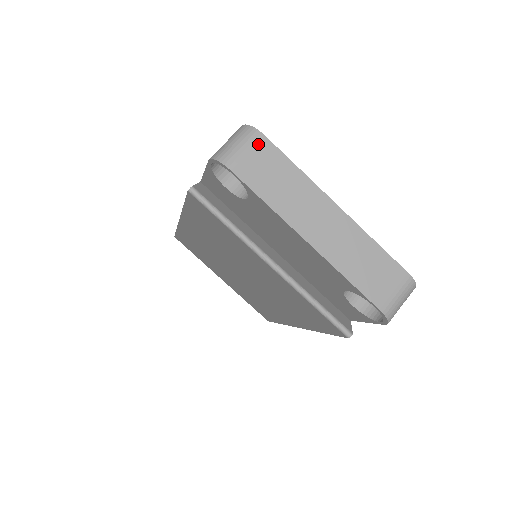
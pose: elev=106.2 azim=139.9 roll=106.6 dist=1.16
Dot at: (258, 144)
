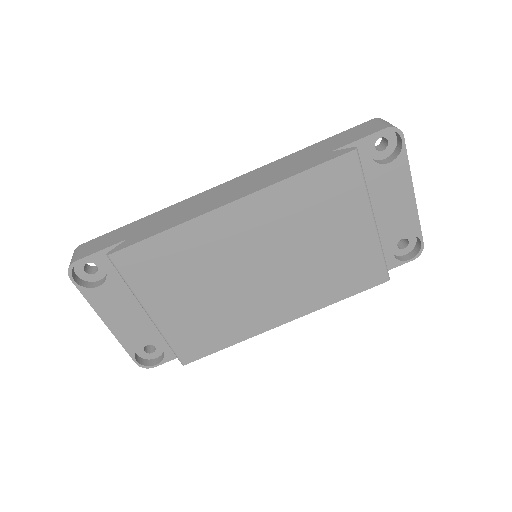
Dot at: occluded
